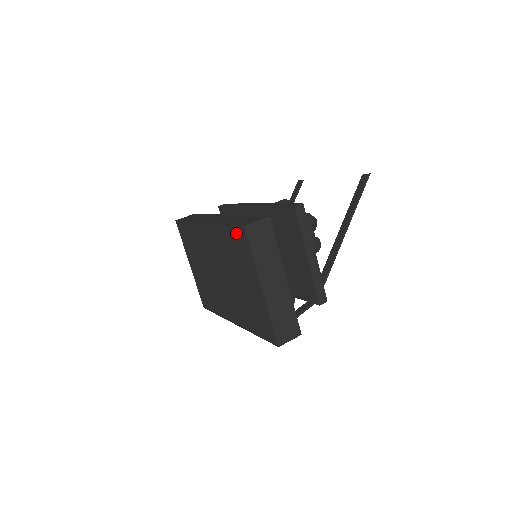
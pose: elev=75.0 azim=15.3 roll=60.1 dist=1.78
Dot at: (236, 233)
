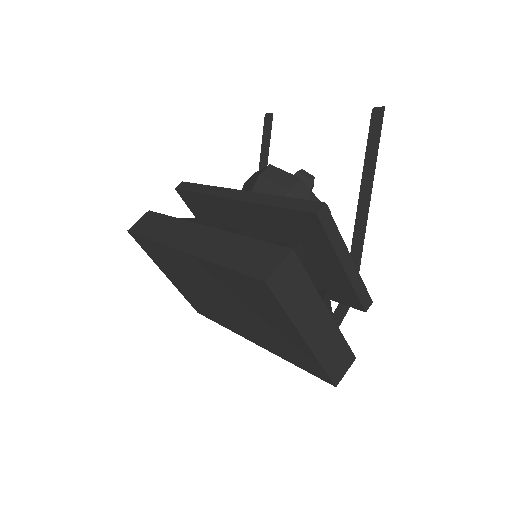
Dot at: (249, 282)
